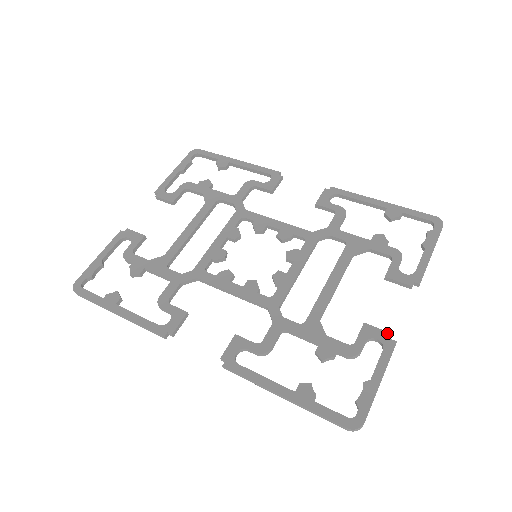
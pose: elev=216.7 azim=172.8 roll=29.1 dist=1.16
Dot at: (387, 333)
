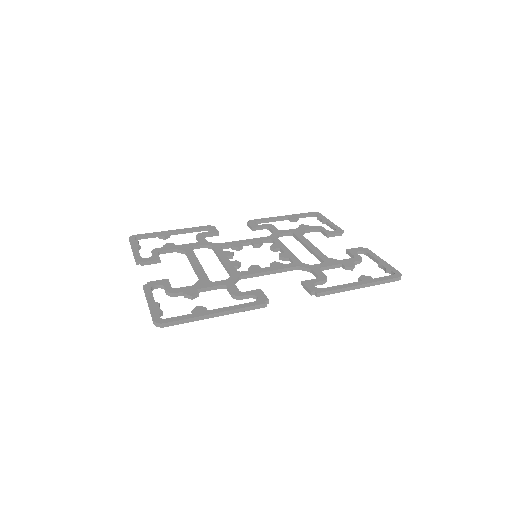
Dot at: (360, 247)
